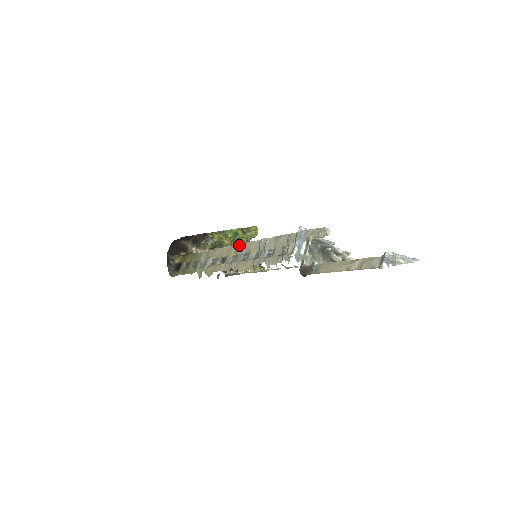
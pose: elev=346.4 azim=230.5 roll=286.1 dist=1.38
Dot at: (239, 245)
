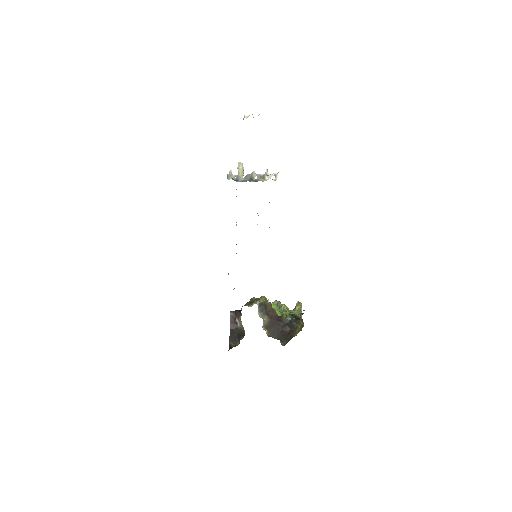
Dot at: occluded
